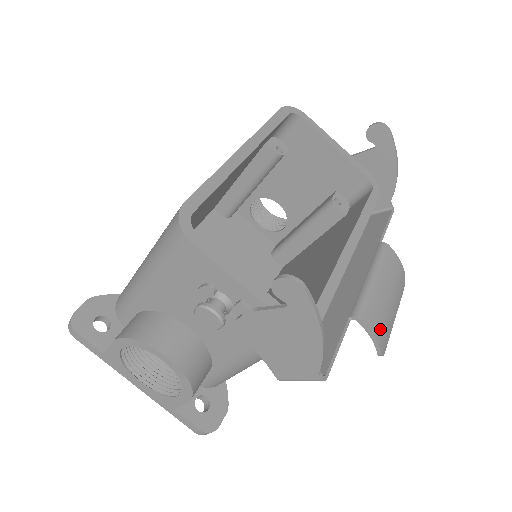
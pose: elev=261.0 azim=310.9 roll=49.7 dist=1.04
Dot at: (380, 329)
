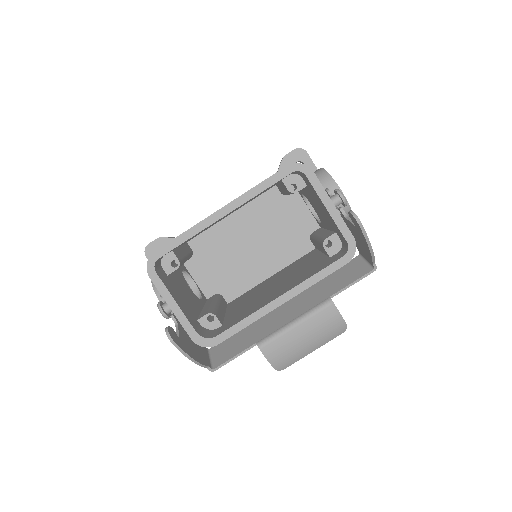
Dot at: (280, 357)
